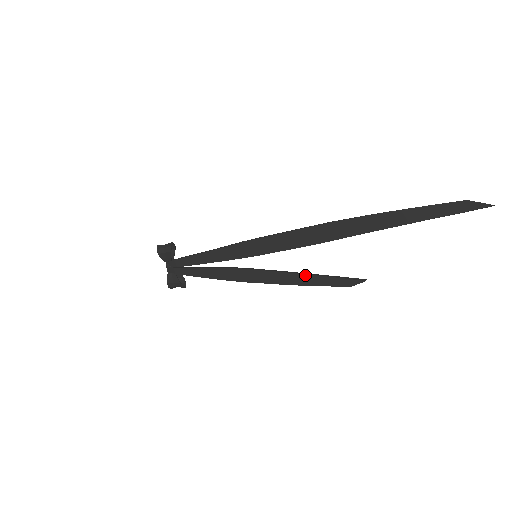
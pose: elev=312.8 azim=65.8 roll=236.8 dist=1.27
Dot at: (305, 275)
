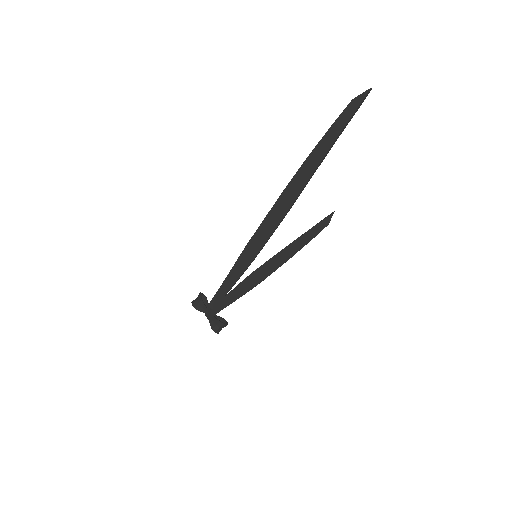
Dot at: (293, 242)
